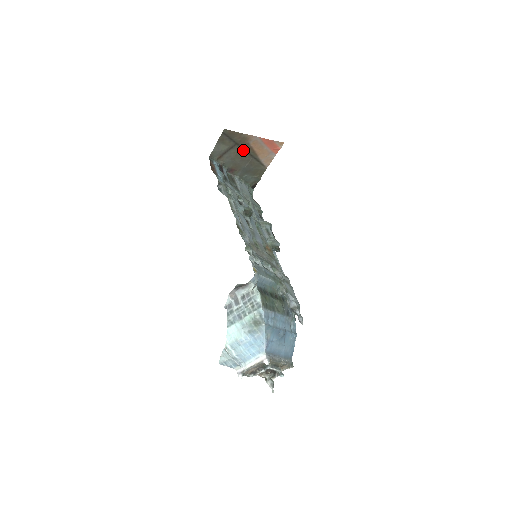
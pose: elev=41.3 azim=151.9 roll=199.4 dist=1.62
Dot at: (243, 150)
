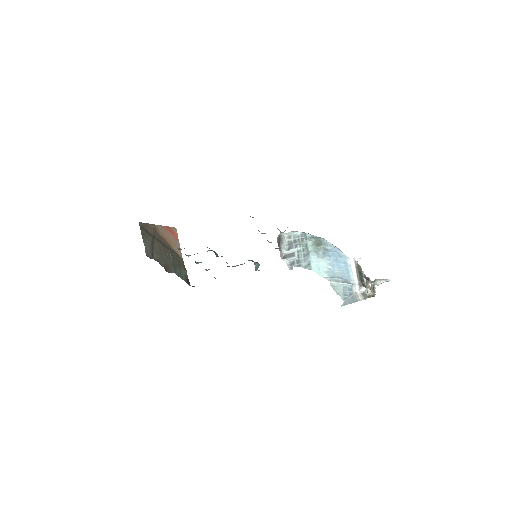
Dot at: (160, 243)
